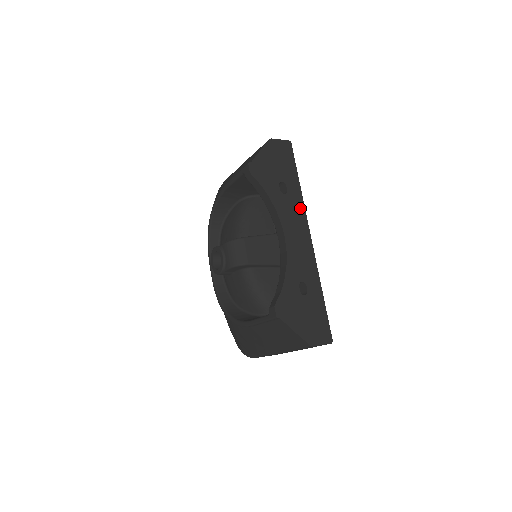
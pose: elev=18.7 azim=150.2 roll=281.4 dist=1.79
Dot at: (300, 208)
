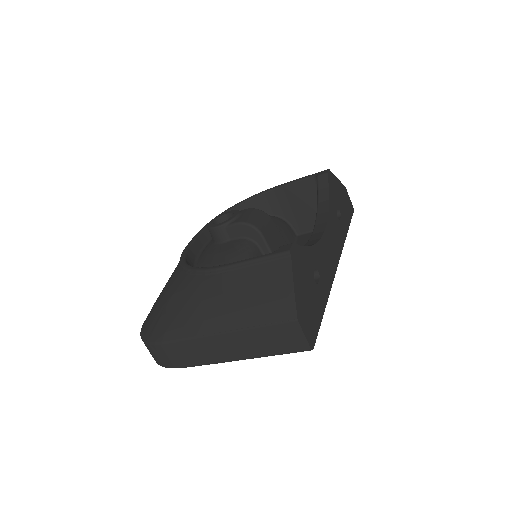
Dot at: (341, 240)
